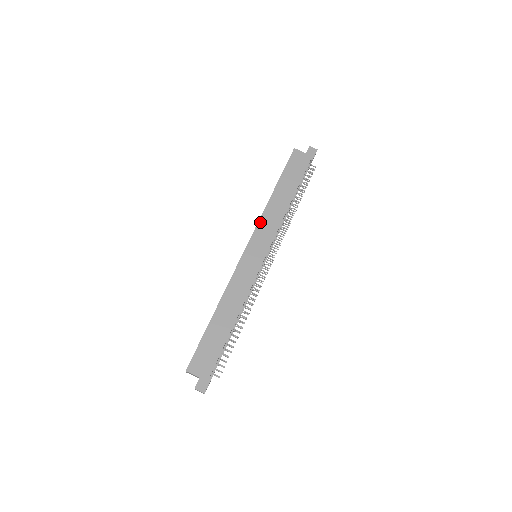
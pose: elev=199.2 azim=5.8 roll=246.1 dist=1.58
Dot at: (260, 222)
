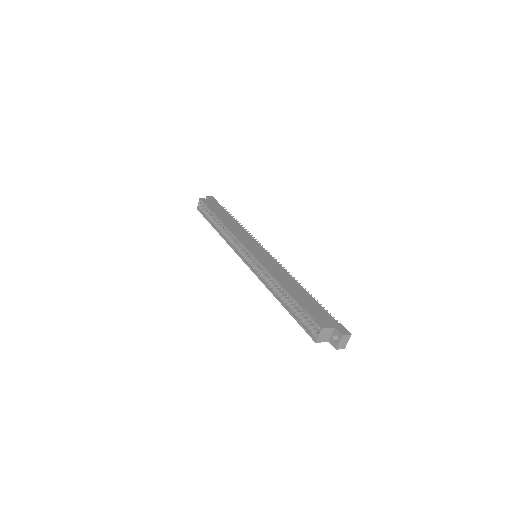
Dot at: (235, 235)
